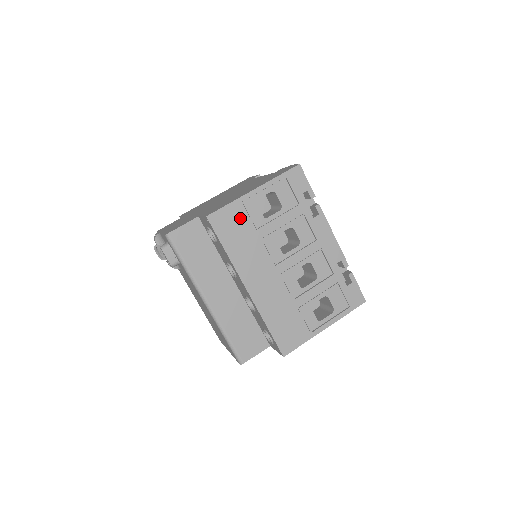
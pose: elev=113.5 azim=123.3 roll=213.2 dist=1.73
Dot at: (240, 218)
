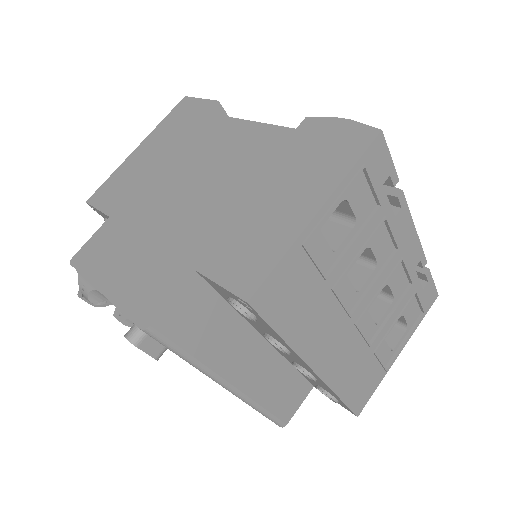
Dot at: (300, 274)
